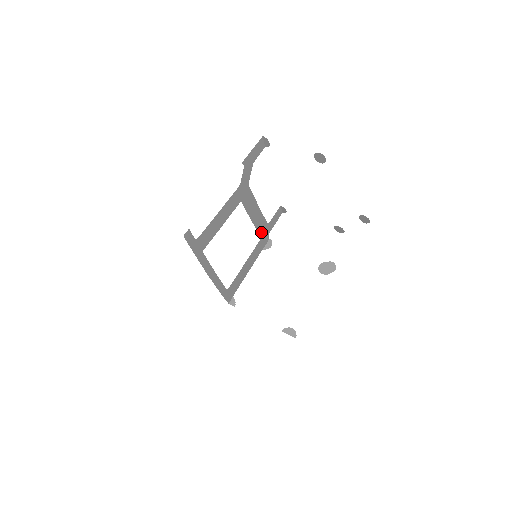
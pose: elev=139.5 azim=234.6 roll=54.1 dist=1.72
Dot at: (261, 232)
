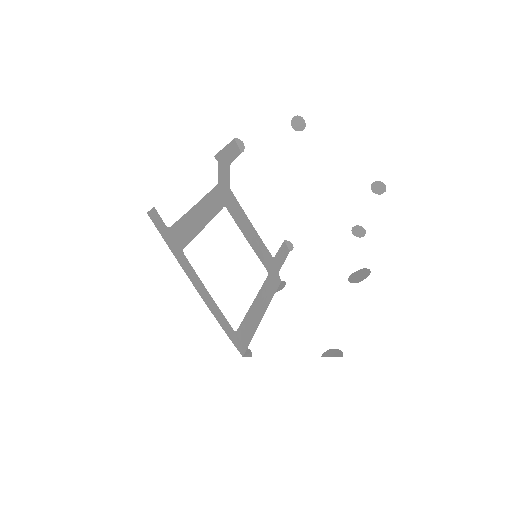
Dot at: (266, 265)
